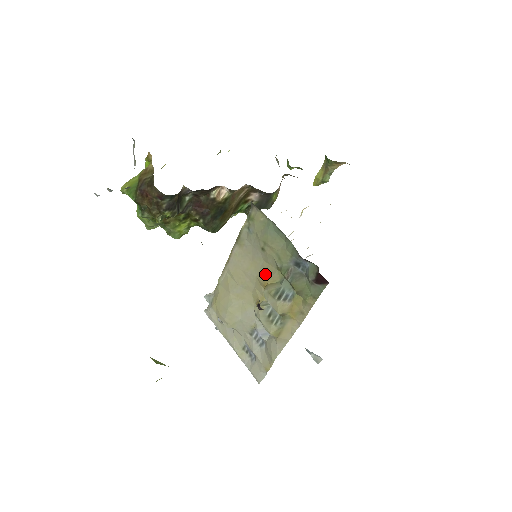
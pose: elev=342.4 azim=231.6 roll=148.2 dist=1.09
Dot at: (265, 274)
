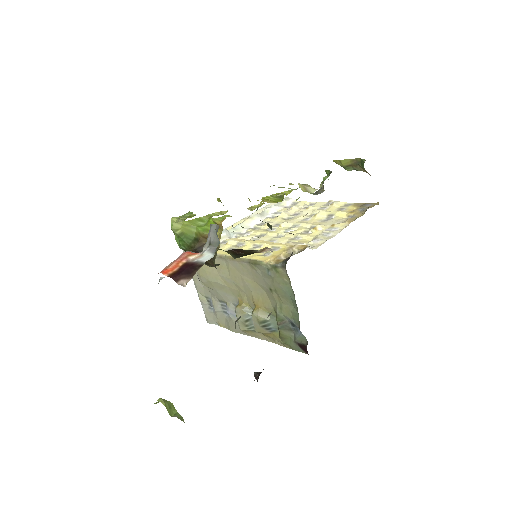
Dot at: (261, 300)
